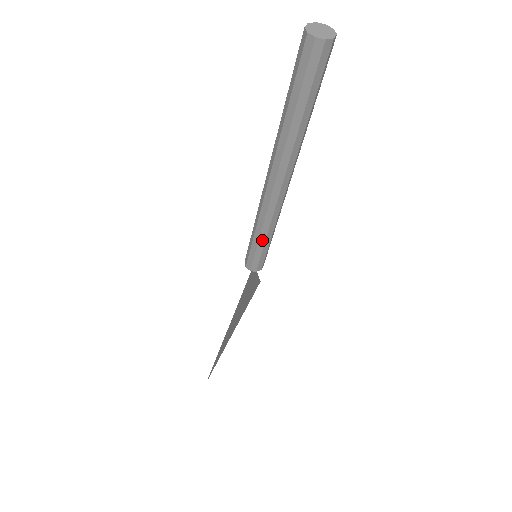
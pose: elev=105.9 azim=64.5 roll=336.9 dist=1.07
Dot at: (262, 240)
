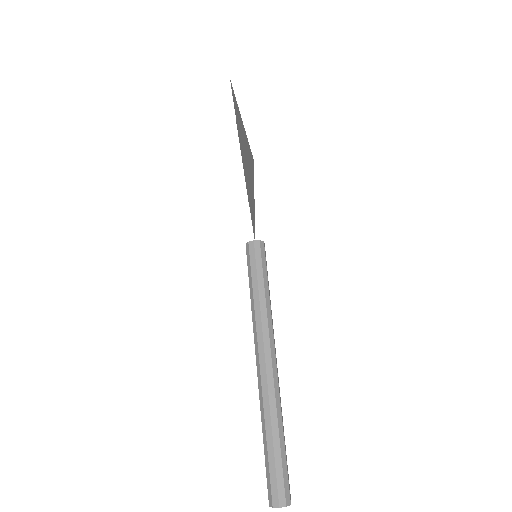
Dot at: occluded
